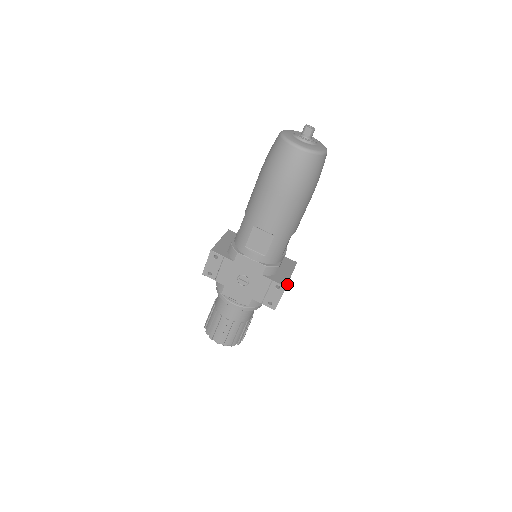
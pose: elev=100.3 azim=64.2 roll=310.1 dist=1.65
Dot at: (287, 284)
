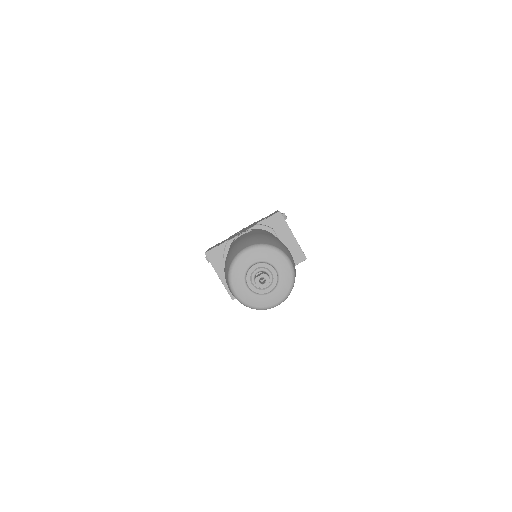
Dot at: occluded
